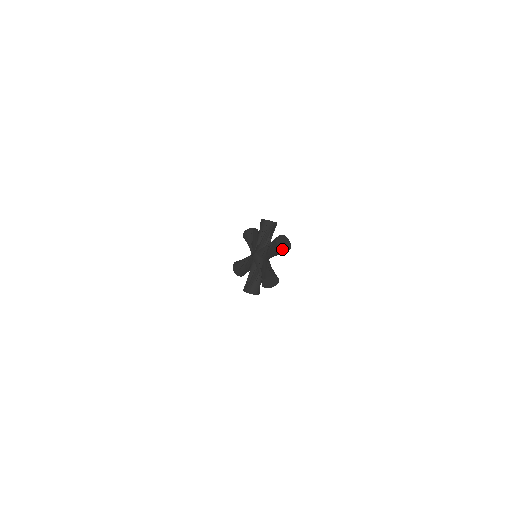
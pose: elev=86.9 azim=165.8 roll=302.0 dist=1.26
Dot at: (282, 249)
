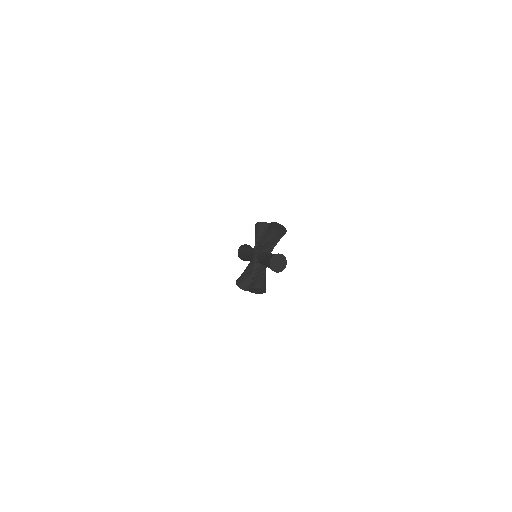
Dot at: (274, 269)
